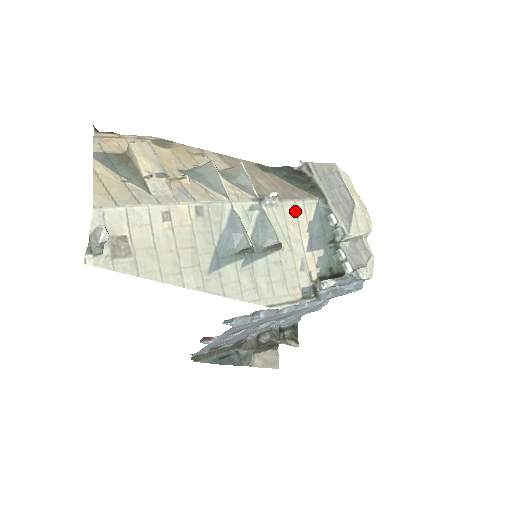
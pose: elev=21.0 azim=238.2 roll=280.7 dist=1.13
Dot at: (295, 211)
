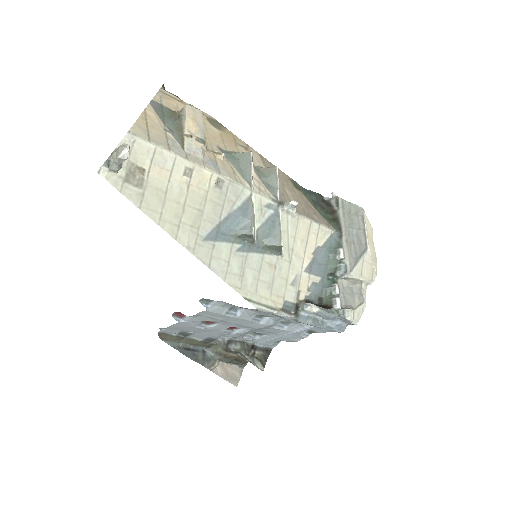
Dot at: (308, 230)
